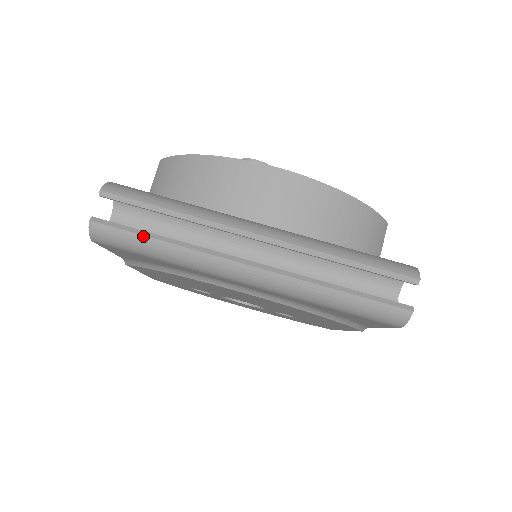
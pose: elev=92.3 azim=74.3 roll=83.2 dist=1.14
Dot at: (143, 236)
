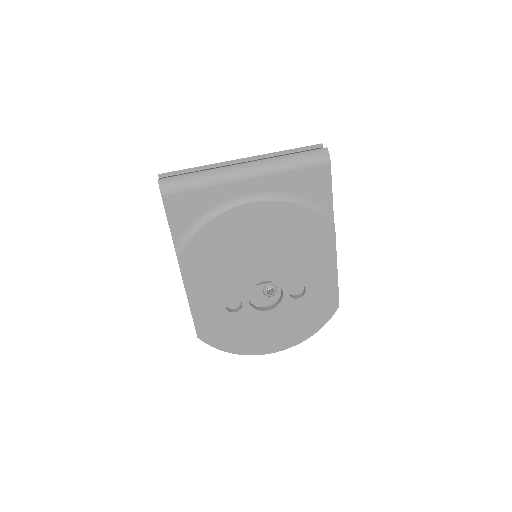
Dot at: (187, 174)
